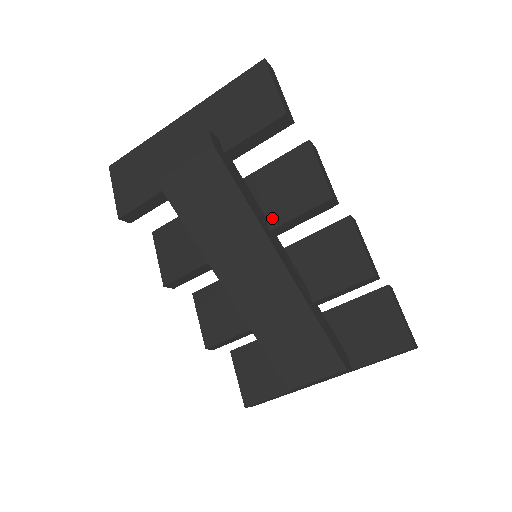
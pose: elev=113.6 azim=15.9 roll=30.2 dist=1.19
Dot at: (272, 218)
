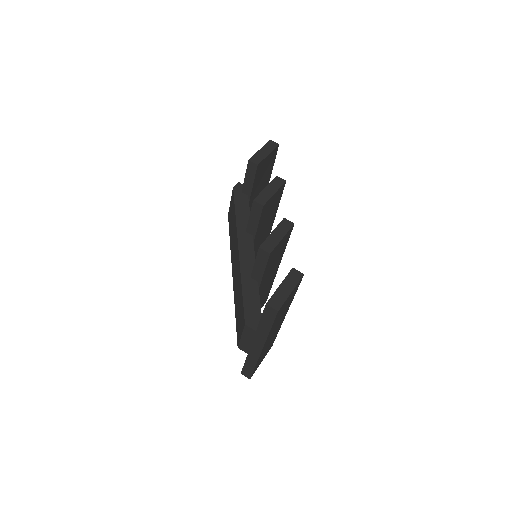
Dot at: occluded
